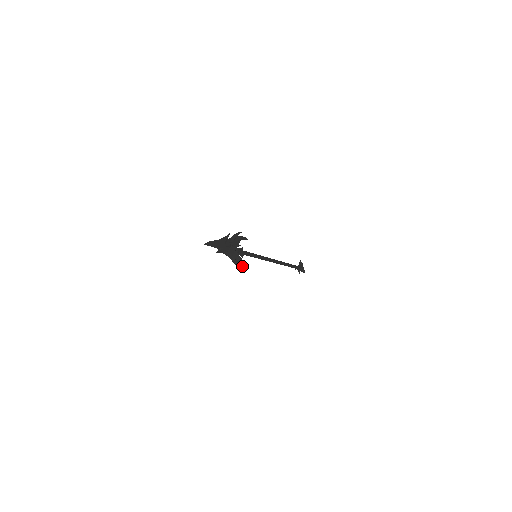
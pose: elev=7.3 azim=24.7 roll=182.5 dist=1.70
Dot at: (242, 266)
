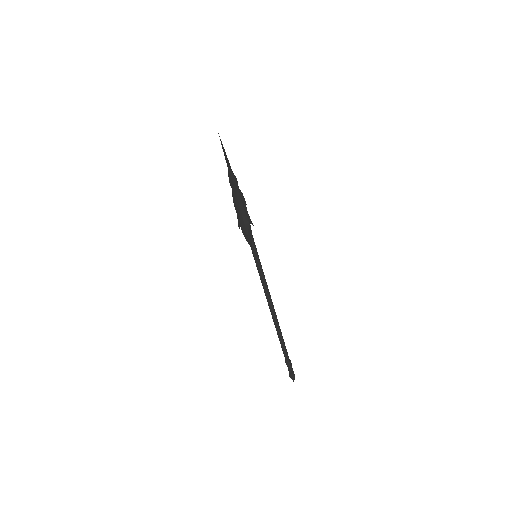
Dot at: (249, 230)
